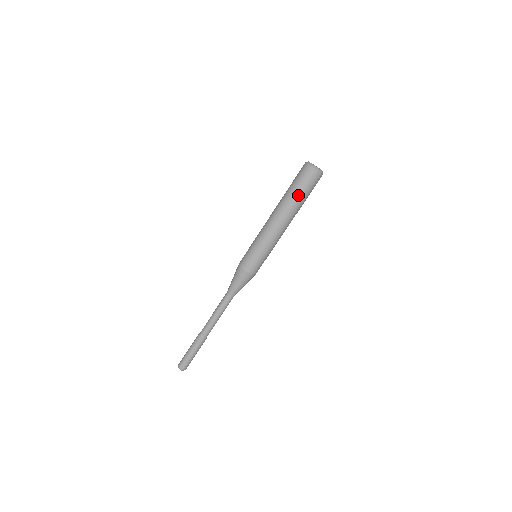
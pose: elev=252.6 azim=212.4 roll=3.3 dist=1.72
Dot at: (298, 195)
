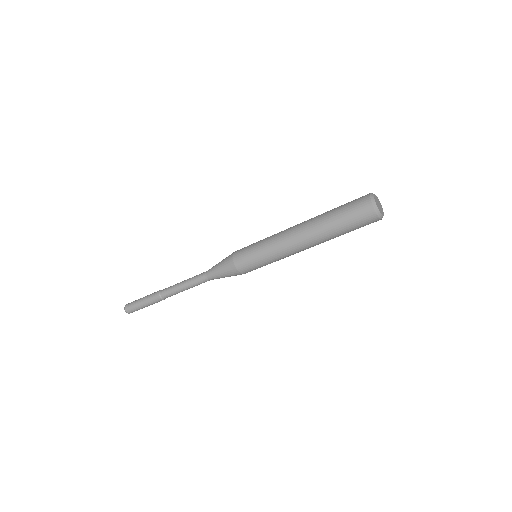
Dot at: occluded
